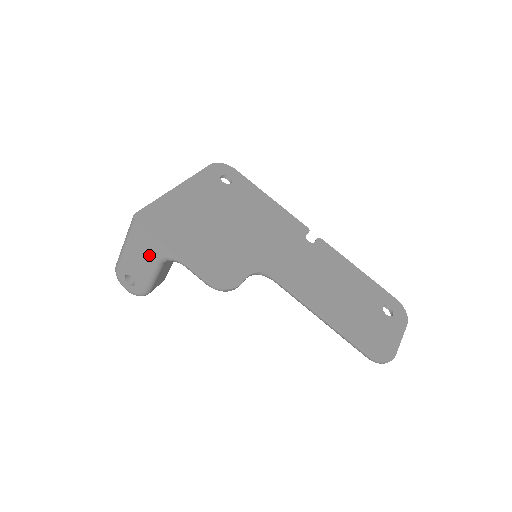
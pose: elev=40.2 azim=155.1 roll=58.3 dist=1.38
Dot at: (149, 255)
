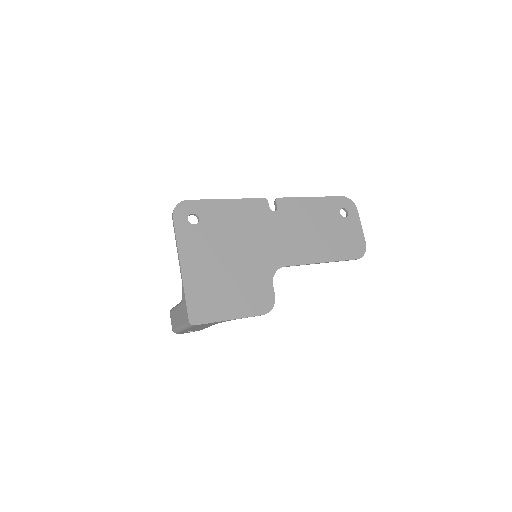
Dot at: (209, 325)
